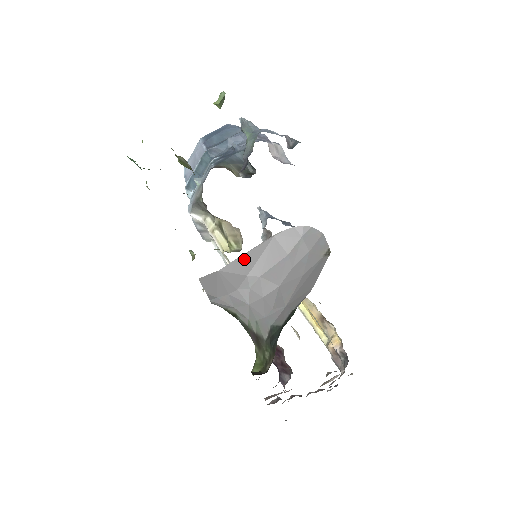
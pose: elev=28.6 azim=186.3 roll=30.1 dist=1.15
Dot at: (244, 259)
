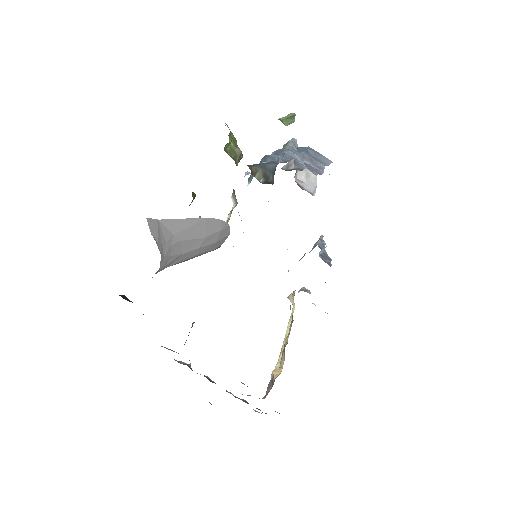
Dot at: (178, 222)
